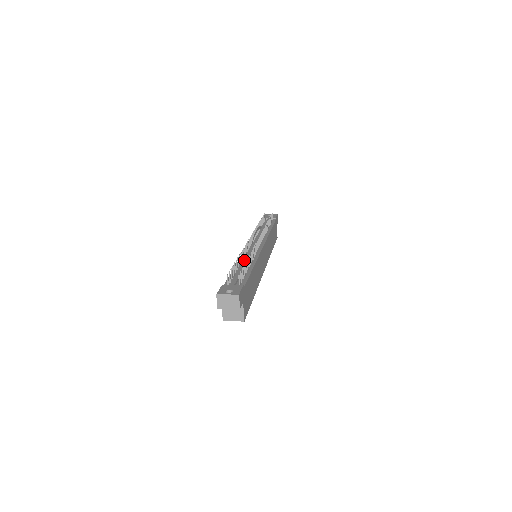
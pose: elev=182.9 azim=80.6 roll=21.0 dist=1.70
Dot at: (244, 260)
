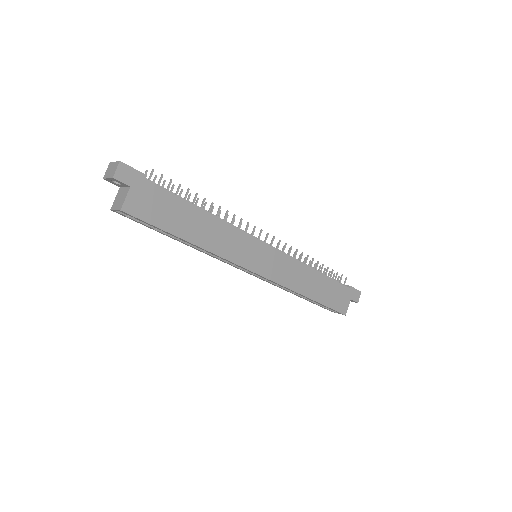
Dot at: occluded
